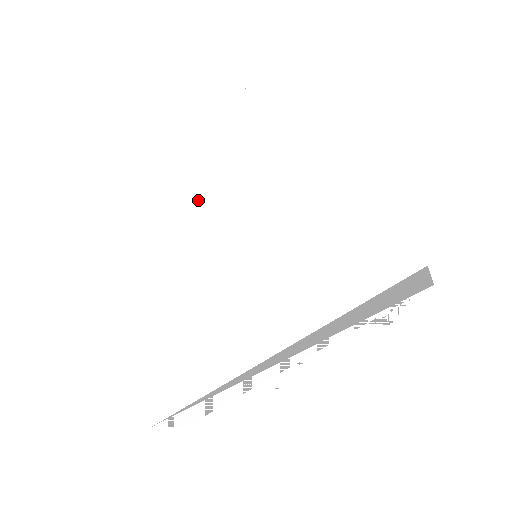
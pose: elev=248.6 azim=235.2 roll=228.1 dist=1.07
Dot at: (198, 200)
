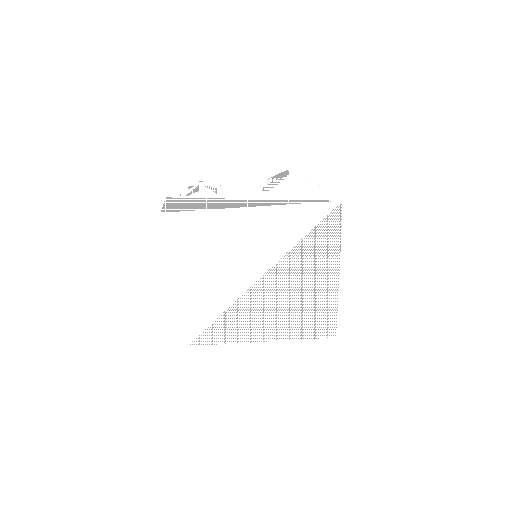
Dot at: (249, 258)
